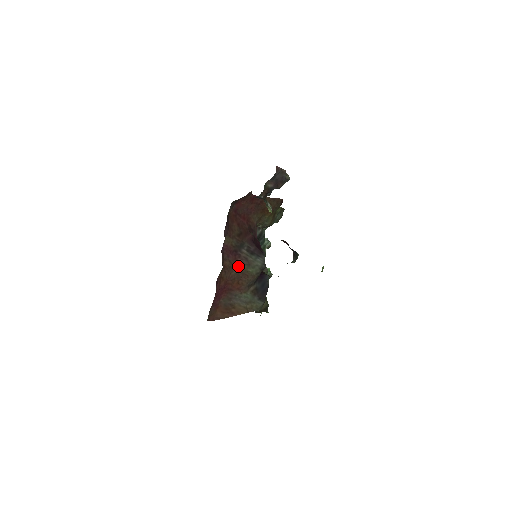
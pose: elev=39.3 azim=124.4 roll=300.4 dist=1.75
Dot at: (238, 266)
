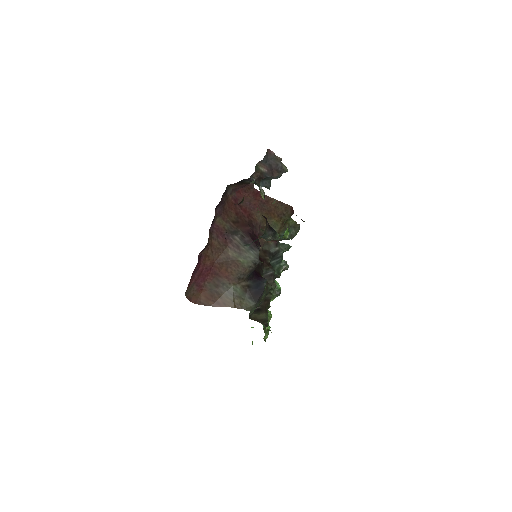
Dot at: (228, 251)
